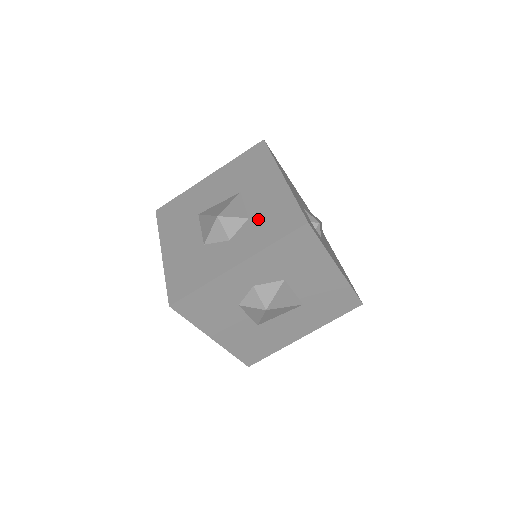
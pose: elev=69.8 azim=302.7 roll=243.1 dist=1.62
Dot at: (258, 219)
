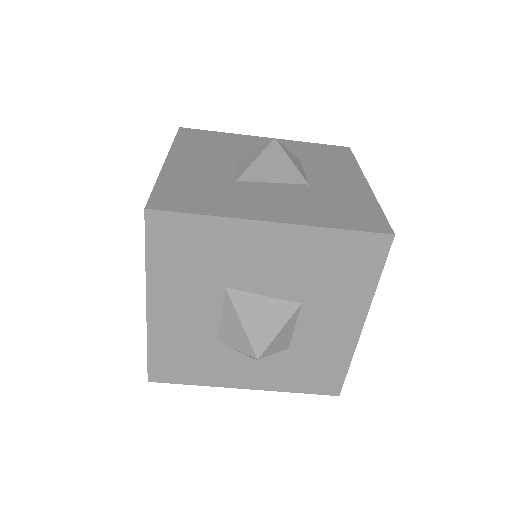
Dot at: (298, 358)
